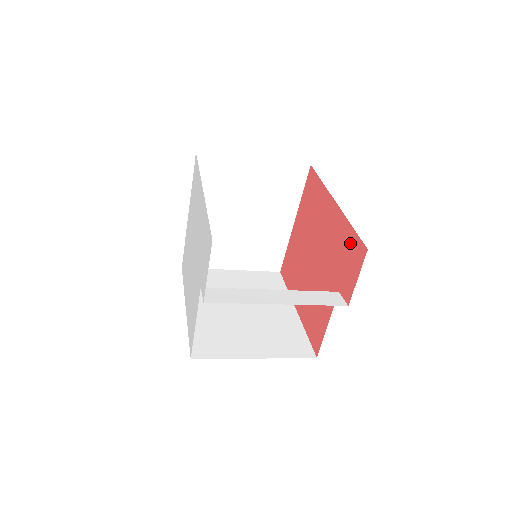
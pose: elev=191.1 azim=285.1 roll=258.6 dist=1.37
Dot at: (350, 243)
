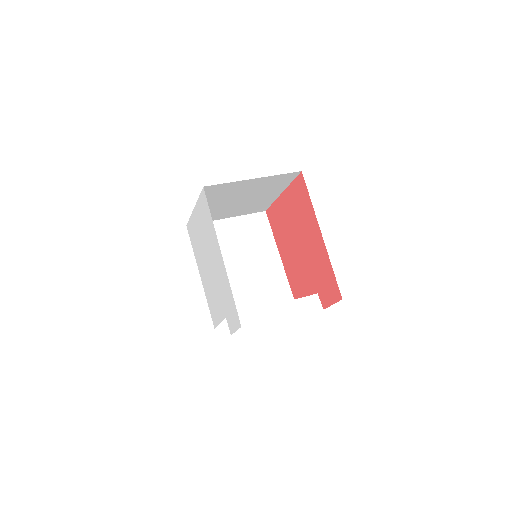
Dot at: (330, 278)
